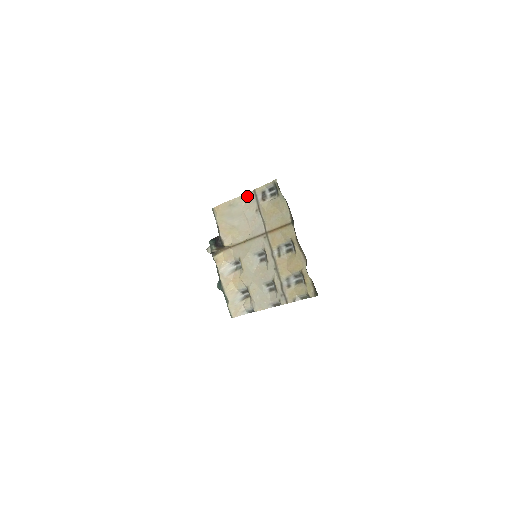
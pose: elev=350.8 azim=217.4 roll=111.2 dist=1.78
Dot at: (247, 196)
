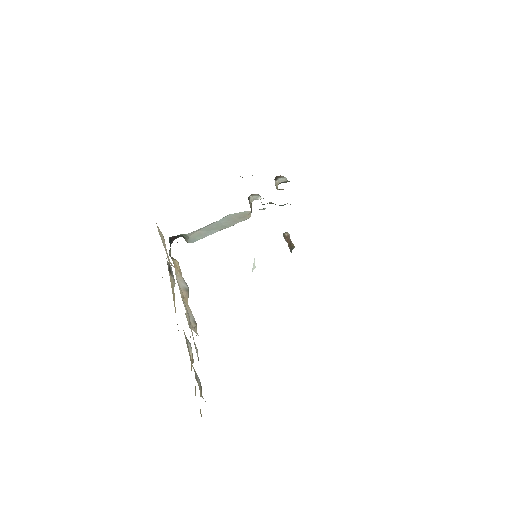
Dot at: (165, 244)
